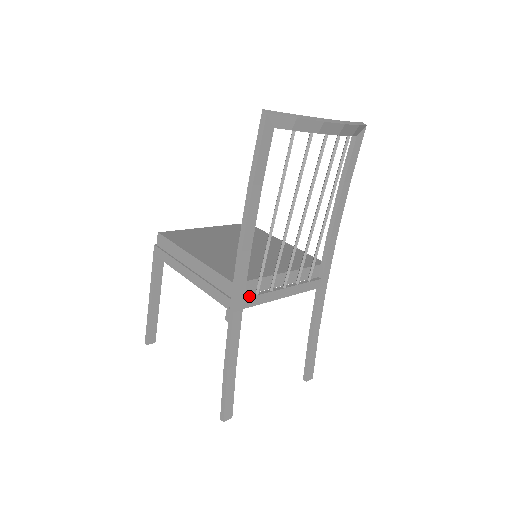
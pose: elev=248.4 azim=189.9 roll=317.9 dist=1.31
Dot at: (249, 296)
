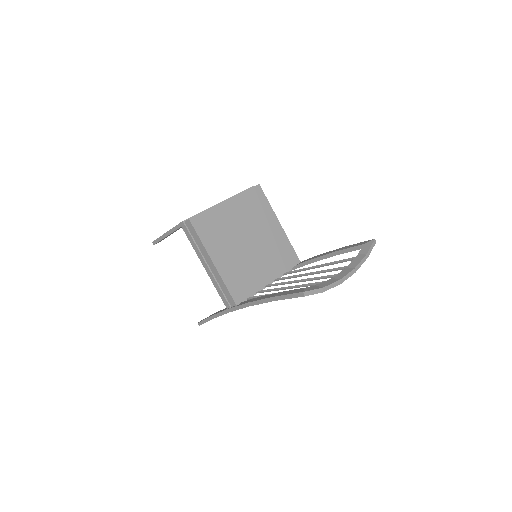
Dot at: occluded
